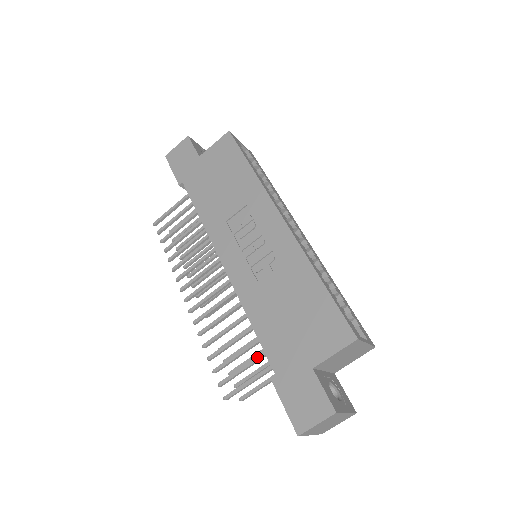
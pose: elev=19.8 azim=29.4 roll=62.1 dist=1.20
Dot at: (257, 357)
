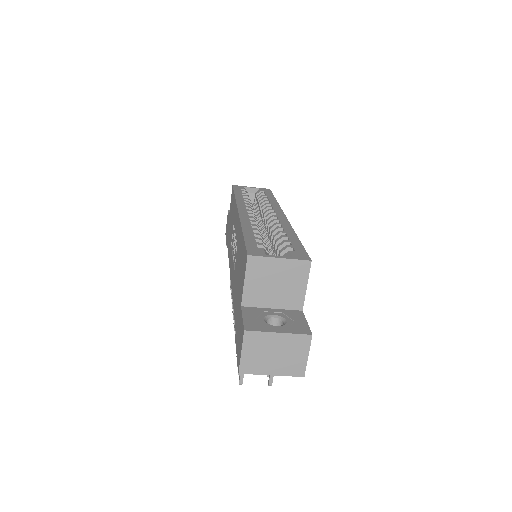
Dot at: occluded
